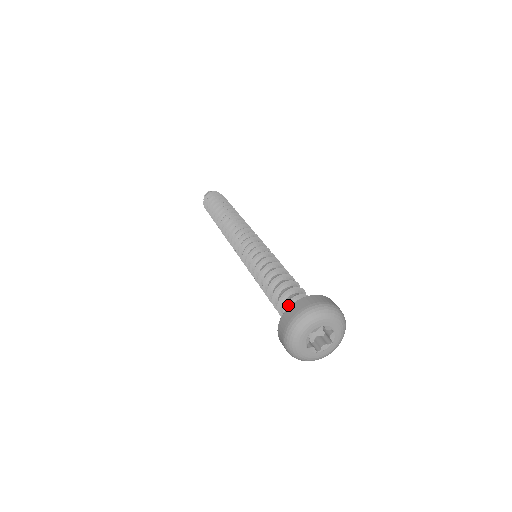
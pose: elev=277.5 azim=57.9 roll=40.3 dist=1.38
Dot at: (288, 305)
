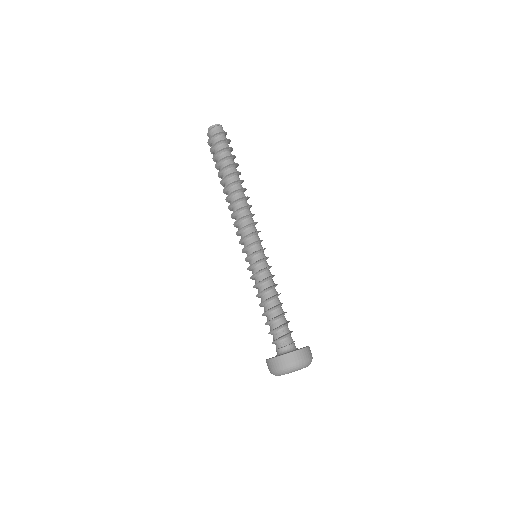
Dot at: (279, 339)
